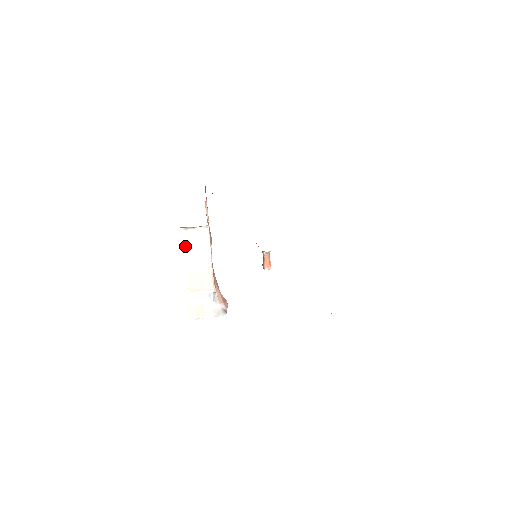
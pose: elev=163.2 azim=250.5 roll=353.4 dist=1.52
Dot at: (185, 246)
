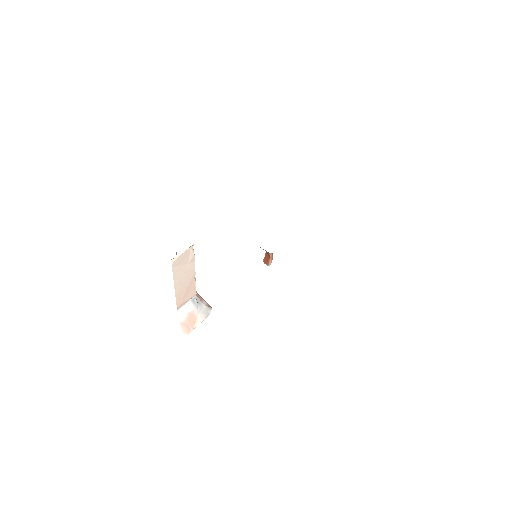
Dot at: (174, 274)
